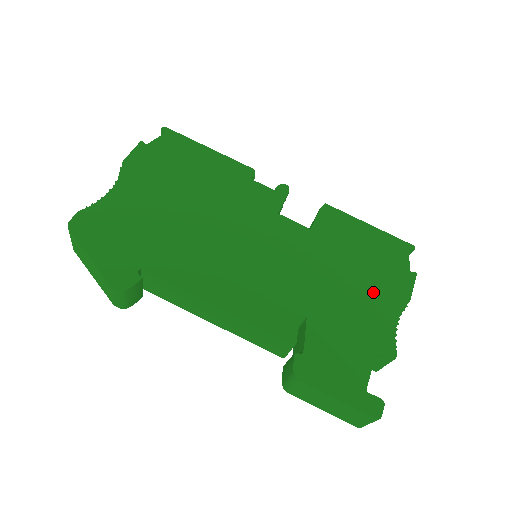
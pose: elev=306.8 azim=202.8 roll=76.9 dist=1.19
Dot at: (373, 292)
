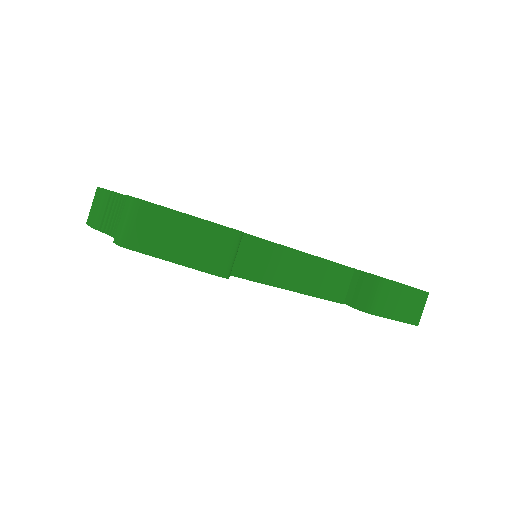
Dot at: occluded
